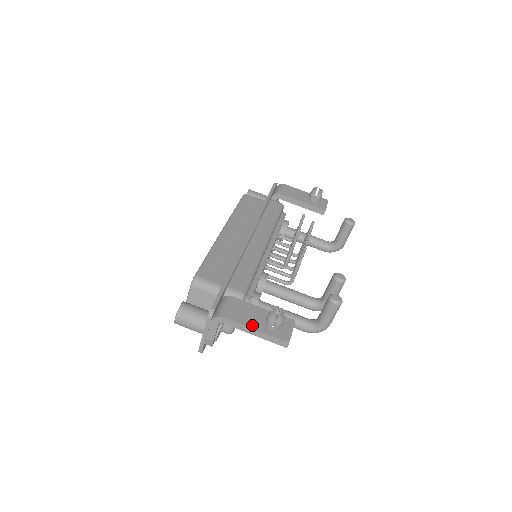
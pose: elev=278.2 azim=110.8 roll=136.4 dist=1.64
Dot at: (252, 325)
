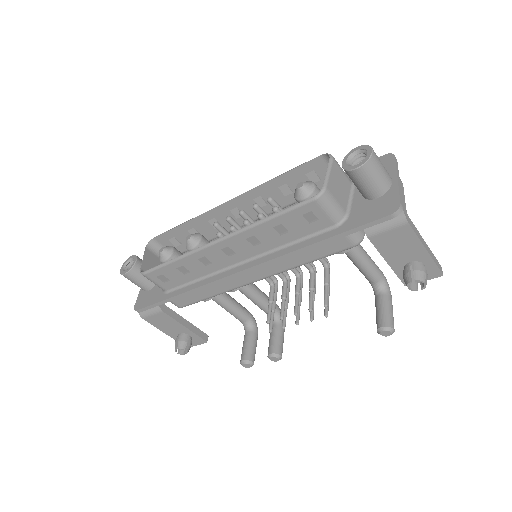
Dot at: (165, 331)
